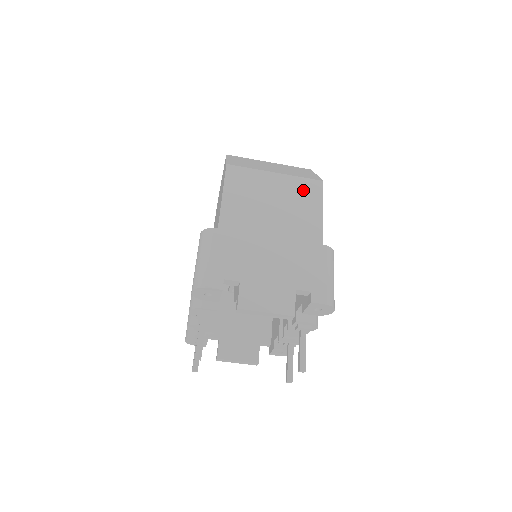
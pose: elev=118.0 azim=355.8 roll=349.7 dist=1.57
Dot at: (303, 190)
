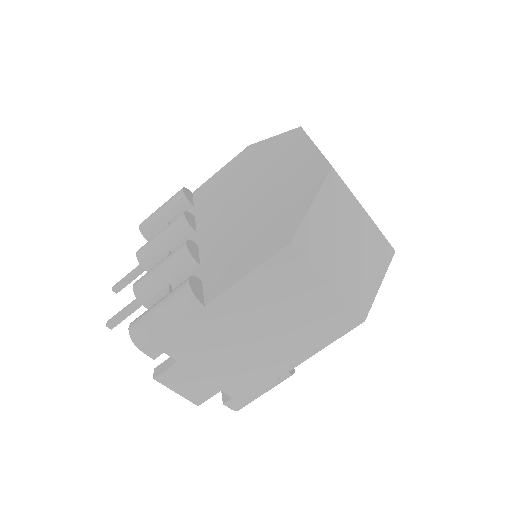
Dot at: (334, 319)
